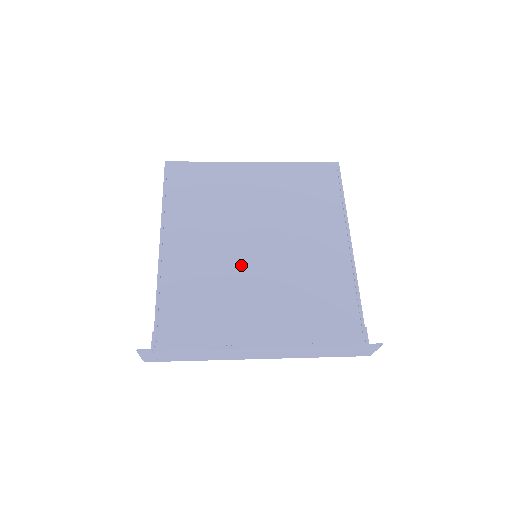
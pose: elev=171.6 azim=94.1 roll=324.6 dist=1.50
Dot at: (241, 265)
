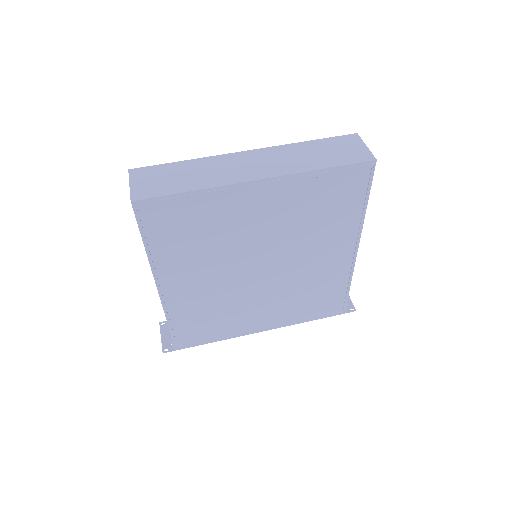
Dot at: (245, 288)
